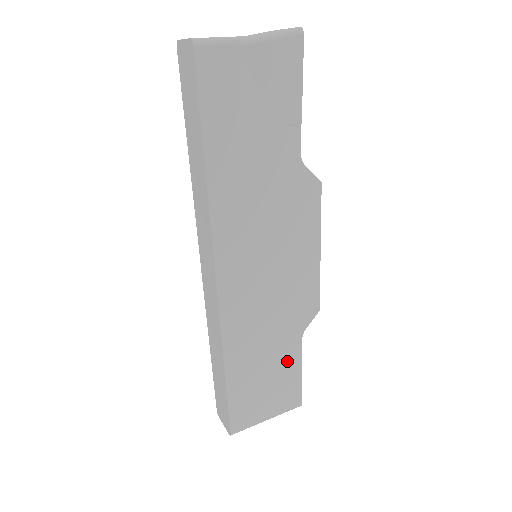
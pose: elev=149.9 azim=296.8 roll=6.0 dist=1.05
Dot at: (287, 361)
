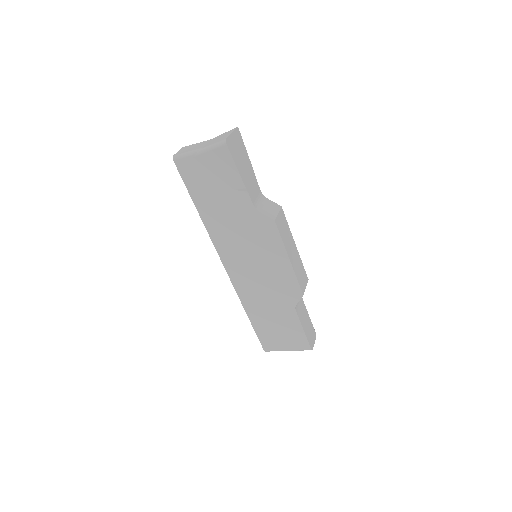
Dot at: (289, 320)
